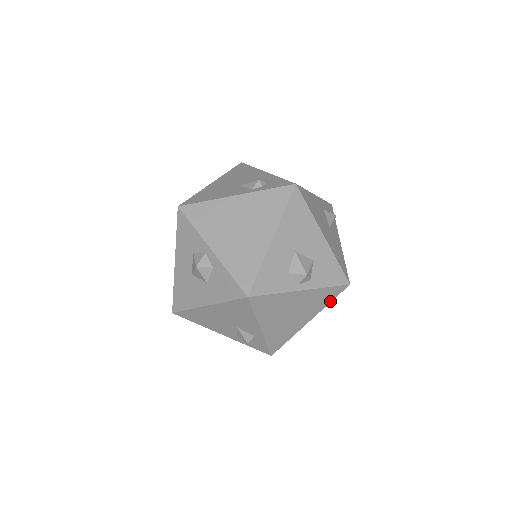
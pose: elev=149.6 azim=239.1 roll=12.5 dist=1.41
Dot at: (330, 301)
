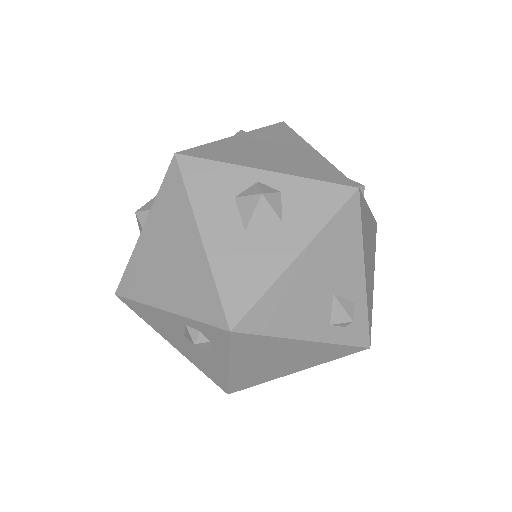
Dot at: (375, 246)
